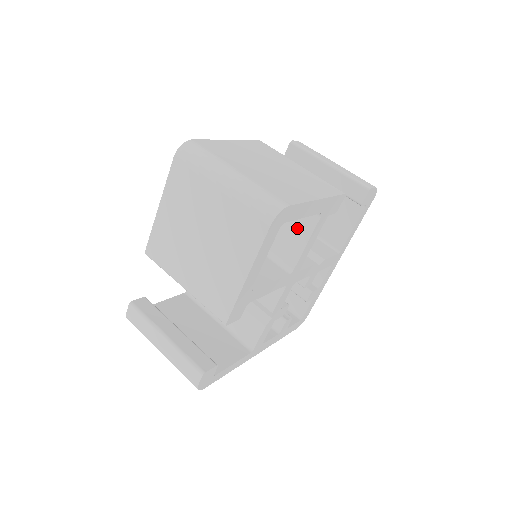
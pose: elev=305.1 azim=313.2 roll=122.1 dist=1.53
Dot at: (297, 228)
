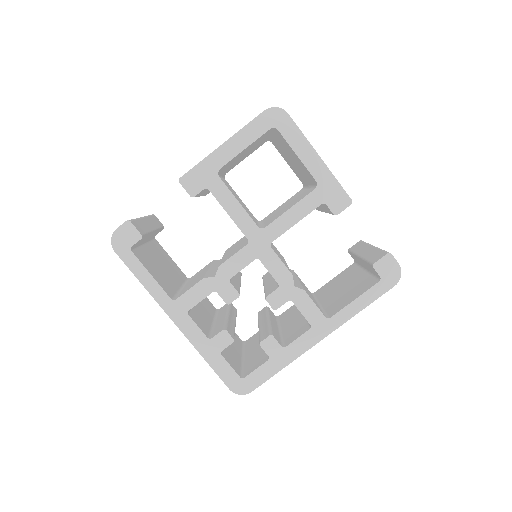
Dot at: occluded
